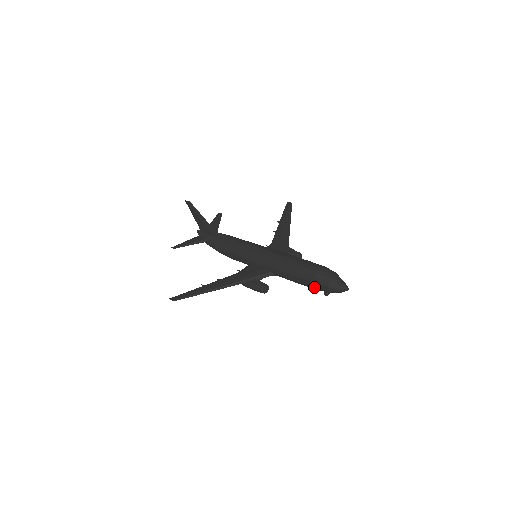
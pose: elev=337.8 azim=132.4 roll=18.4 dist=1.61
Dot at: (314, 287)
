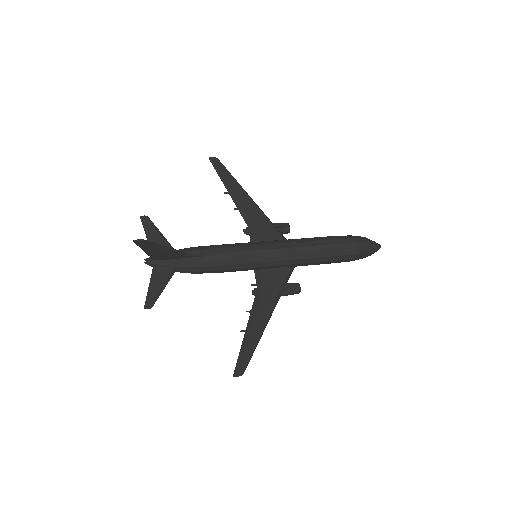
Dot at: occluded
